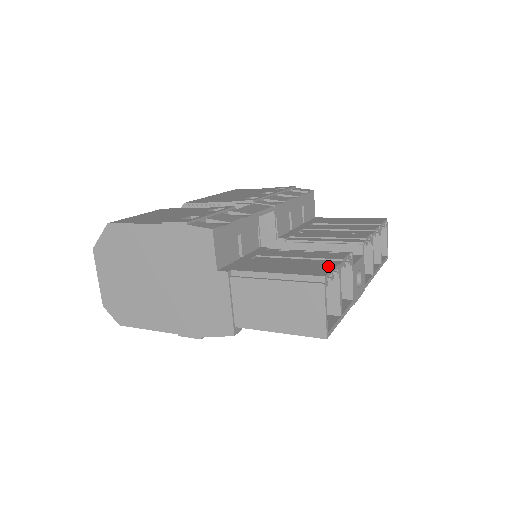
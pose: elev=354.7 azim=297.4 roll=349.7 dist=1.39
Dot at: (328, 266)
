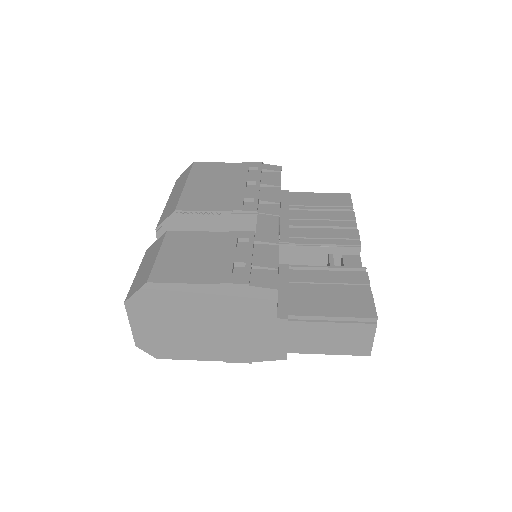
Dot at: (368, 299)
